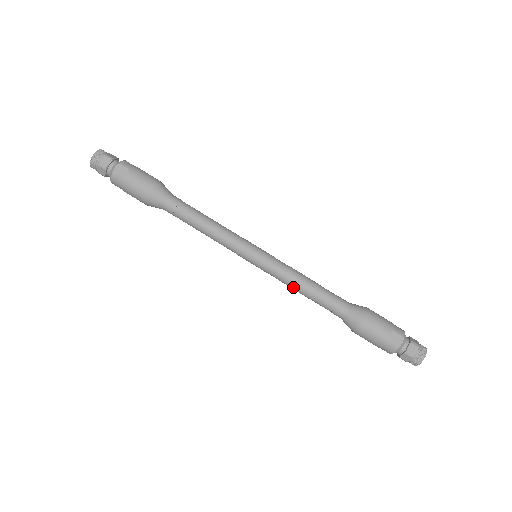
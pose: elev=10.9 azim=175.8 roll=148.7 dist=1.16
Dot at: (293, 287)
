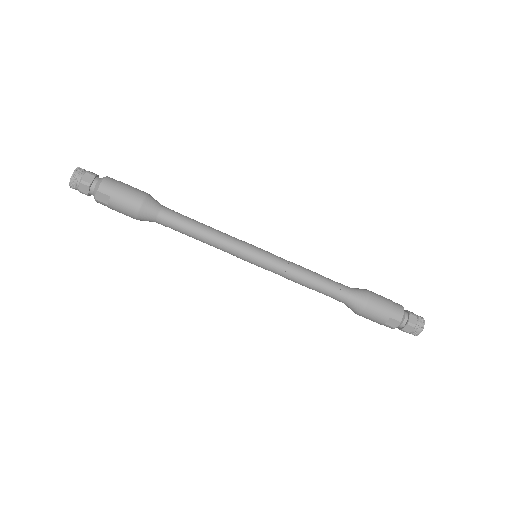
Dot at: occluded
